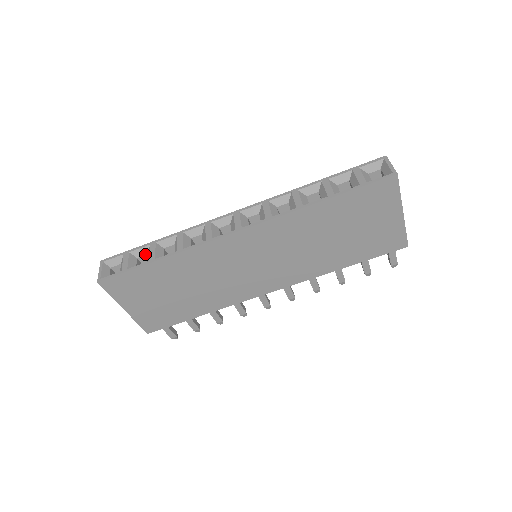
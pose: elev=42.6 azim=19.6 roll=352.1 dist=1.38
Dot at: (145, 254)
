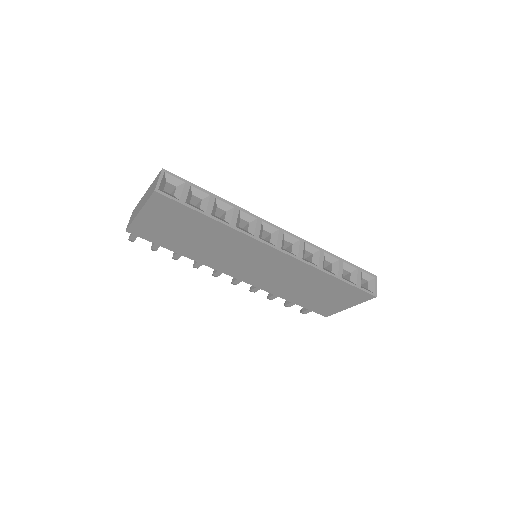
Dot at: (201, 198)
